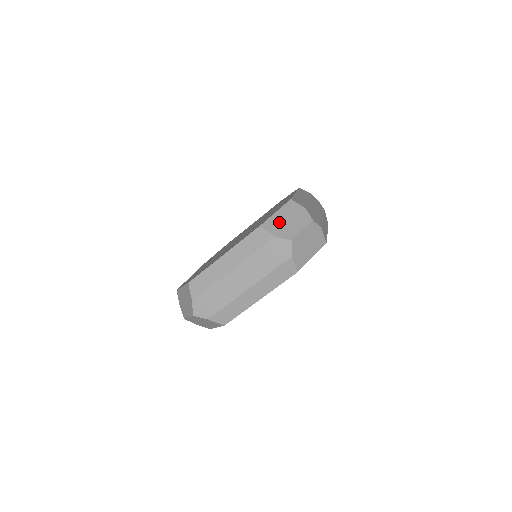
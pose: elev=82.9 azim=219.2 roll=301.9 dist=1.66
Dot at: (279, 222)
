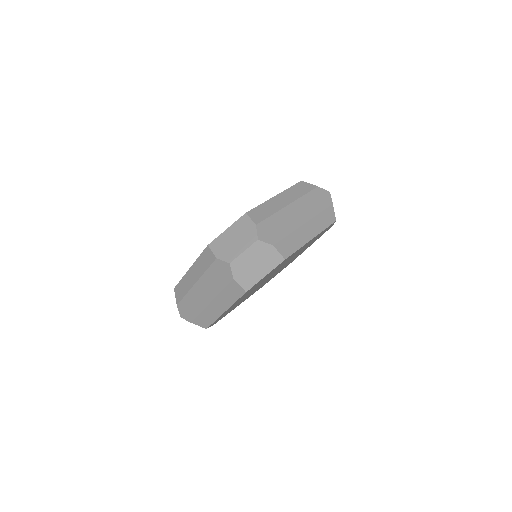
Dot at: occluded
